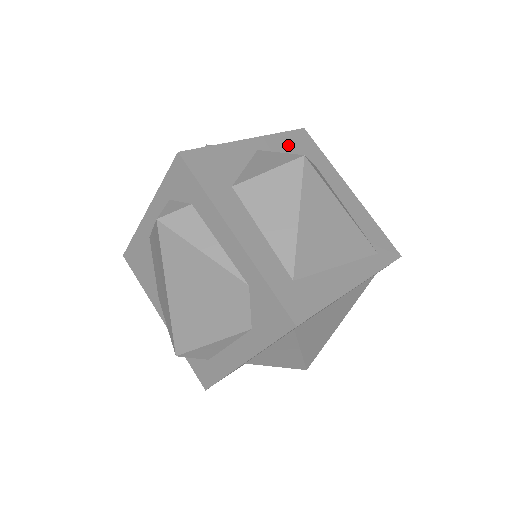
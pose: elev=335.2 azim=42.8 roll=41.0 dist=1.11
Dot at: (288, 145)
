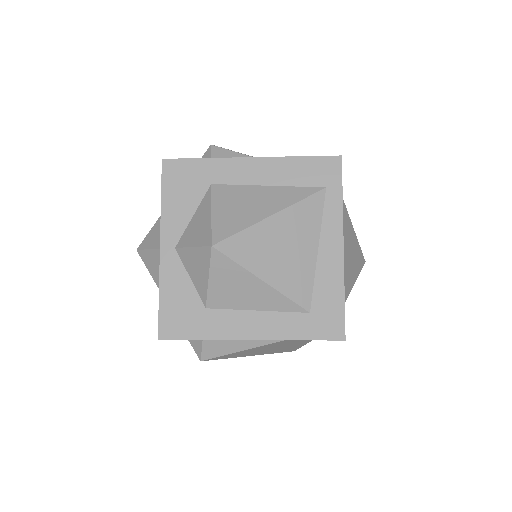
Dot at: (178, 202)
